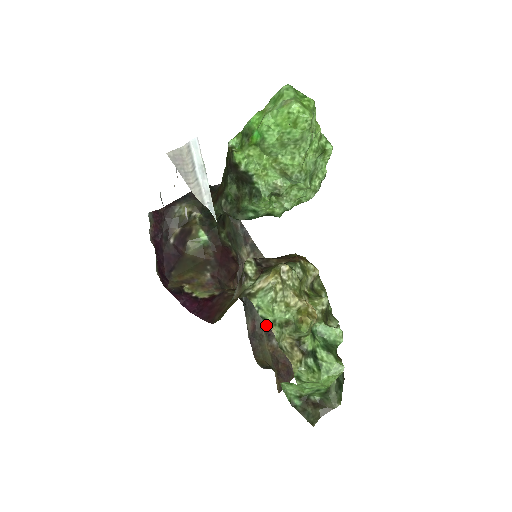
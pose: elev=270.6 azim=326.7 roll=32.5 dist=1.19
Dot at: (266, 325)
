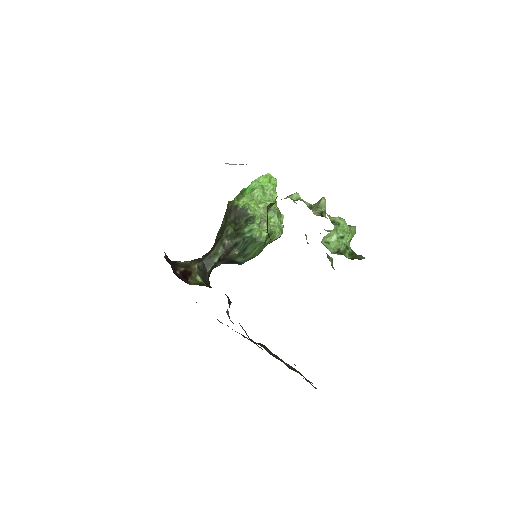
Dot at: occluded
